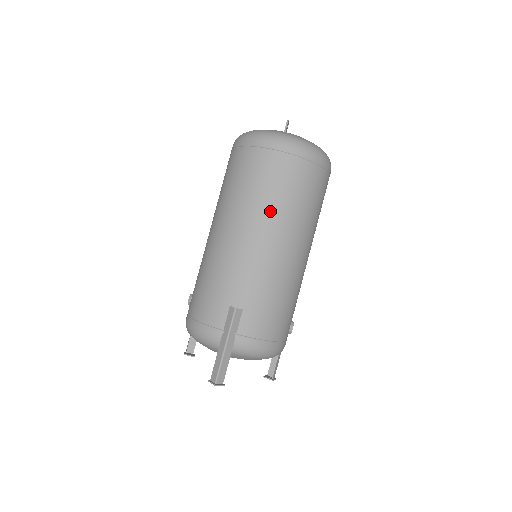
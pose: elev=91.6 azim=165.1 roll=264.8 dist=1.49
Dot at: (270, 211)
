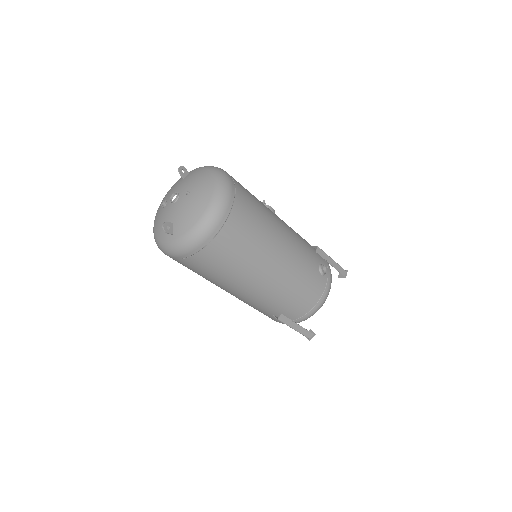
Dot at: (230, 280)
